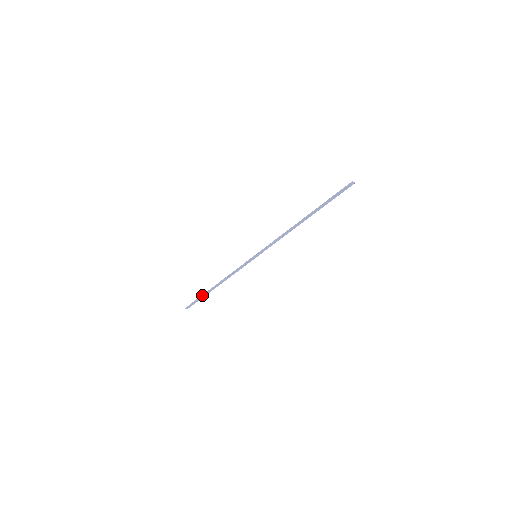
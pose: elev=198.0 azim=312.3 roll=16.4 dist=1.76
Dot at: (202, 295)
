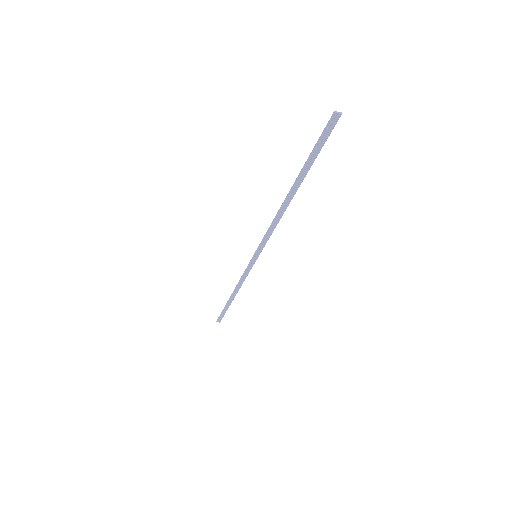
Dot at: (224, 307)
